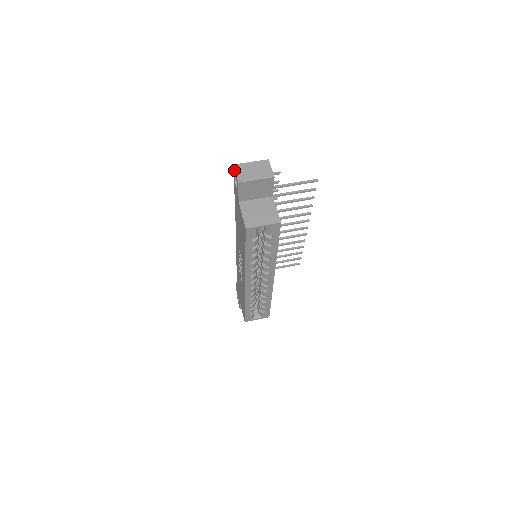
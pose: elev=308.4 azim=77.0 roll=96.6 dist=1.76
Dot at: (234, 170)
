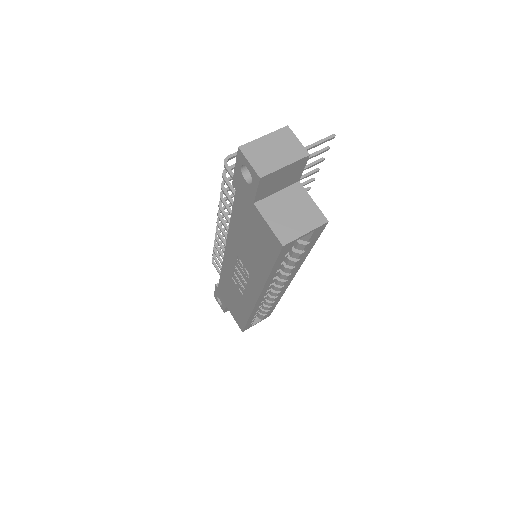
Dot at: (241, 156)
